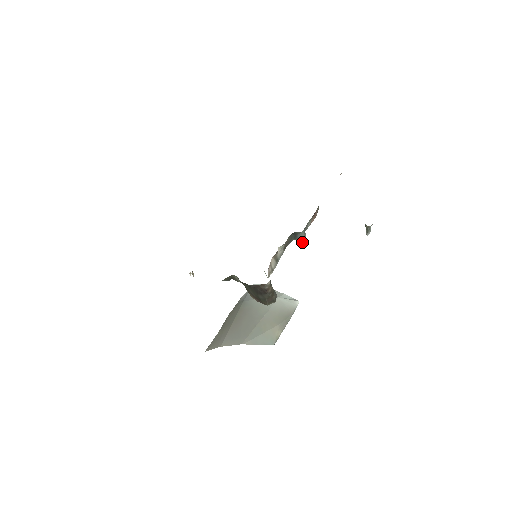
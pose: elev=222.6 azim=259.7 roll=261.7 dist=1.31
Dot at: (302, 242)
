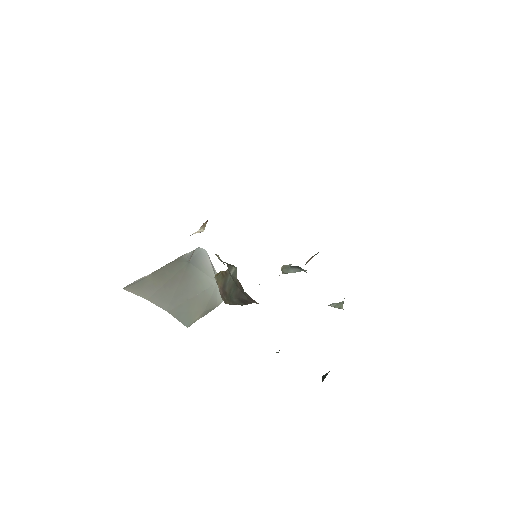
Dot at: (291, 272)
